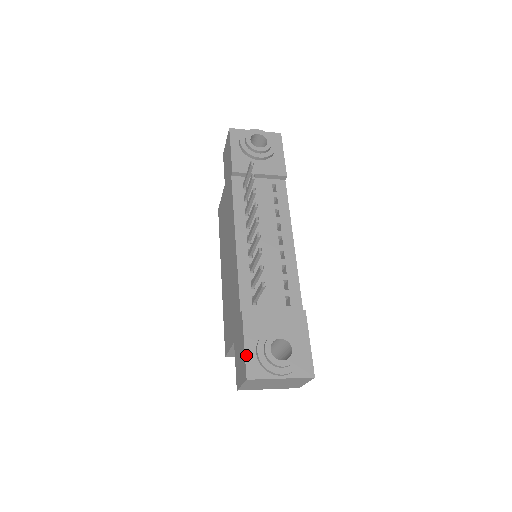
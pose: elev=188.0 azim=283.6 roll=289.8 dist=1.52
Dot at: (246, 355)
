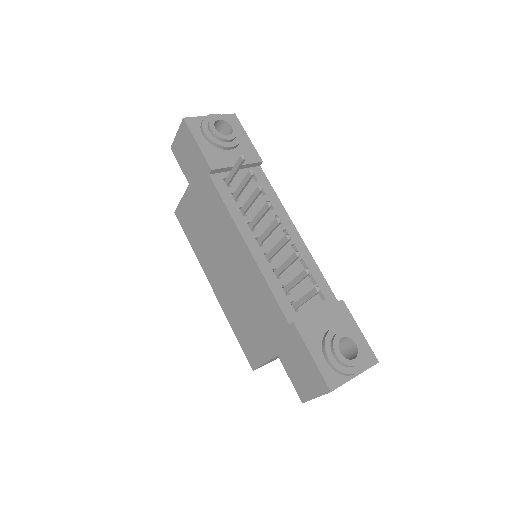
Dot at: (319, 367)
